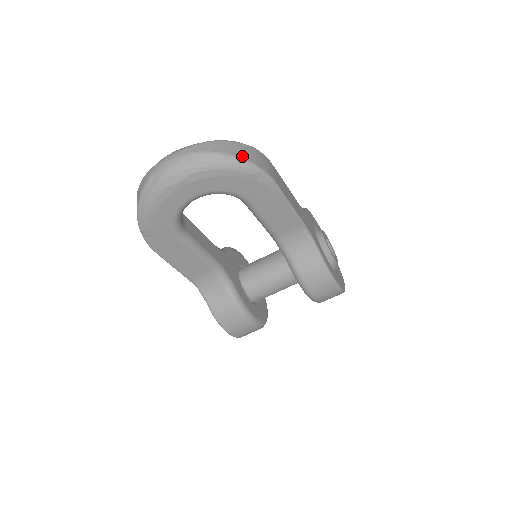
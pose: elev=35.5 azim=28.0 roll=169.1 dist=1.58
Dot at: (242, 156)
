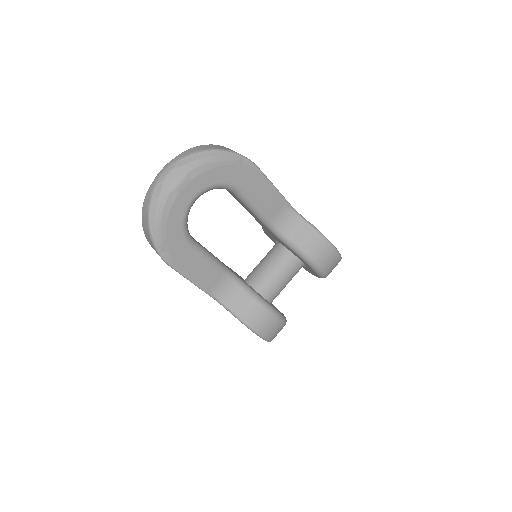
Dot at: (223, 149)
